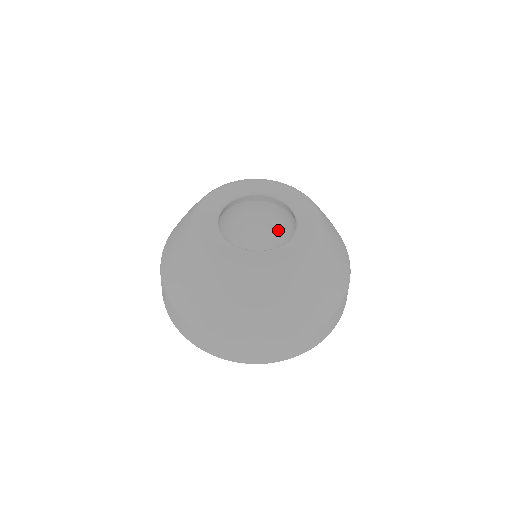
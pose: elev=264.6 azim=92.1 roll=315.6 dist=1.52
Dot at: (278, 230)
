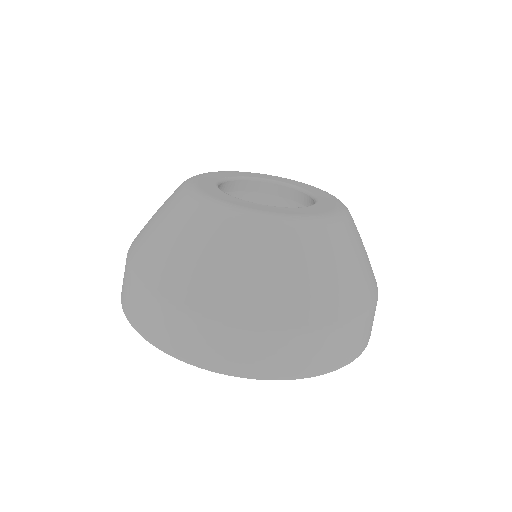
Dot at: occluded
